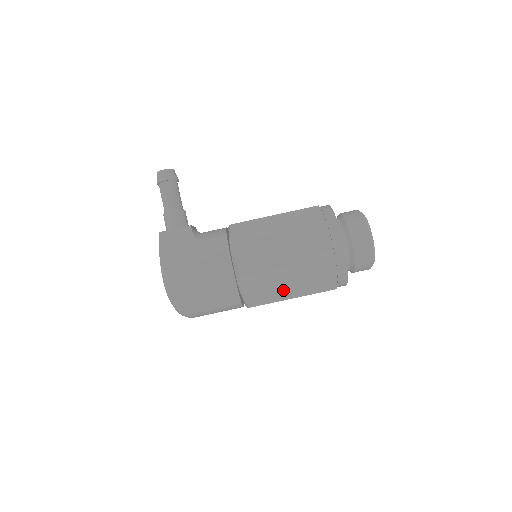
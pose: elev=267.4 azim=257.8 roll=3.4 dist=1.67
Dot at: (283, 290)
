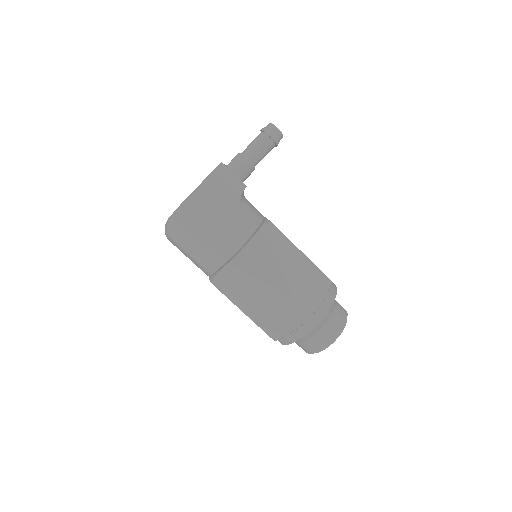
Dot at: (246, 301)
